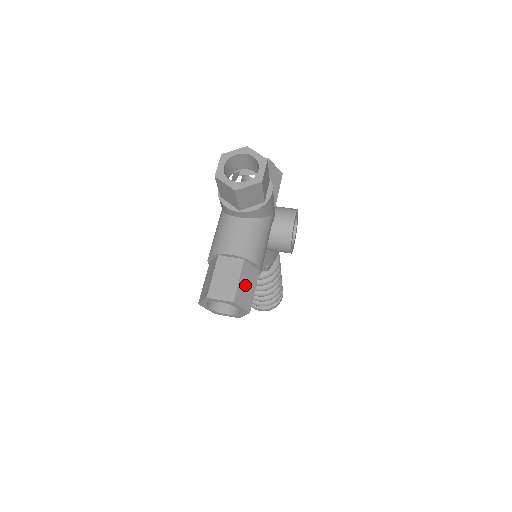
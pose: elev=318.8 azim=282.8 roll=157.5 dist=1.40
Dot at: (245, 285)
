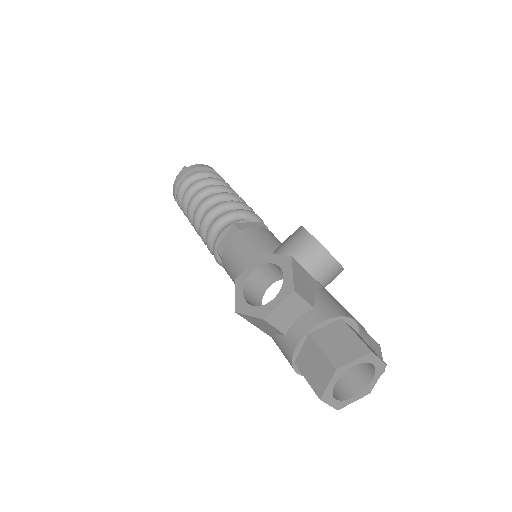
Dot at: occluded
